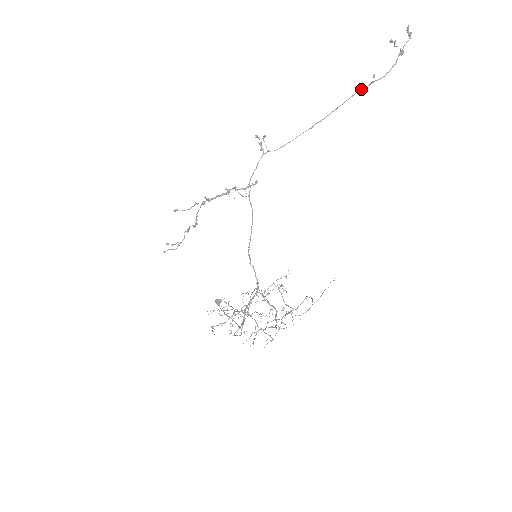
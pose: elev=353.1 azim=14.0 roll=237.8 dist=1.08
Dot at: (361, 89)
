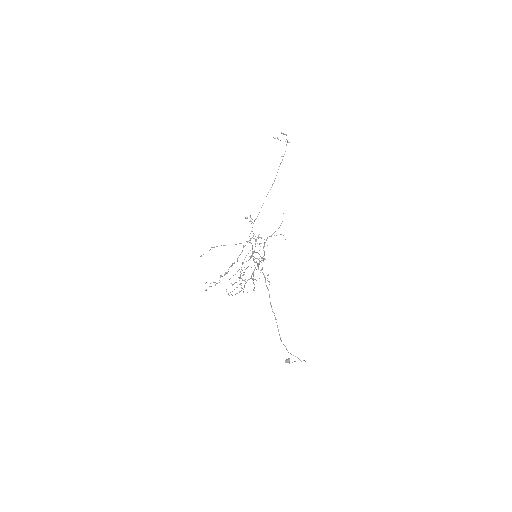
Dot at: occluded
